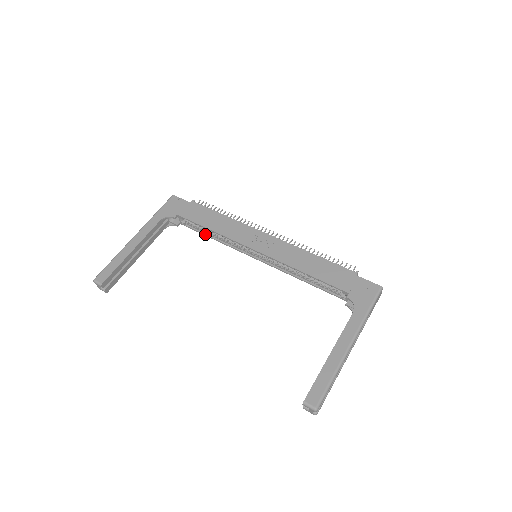
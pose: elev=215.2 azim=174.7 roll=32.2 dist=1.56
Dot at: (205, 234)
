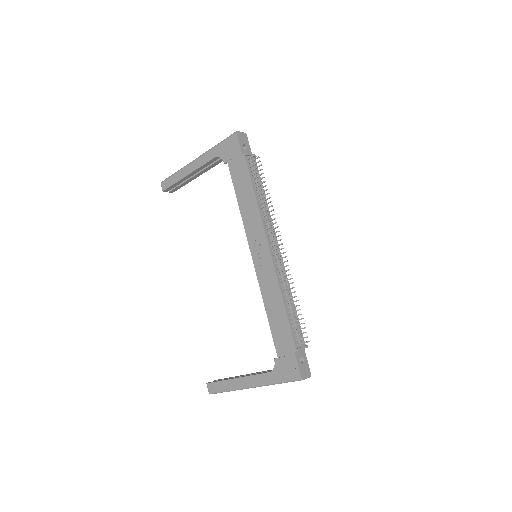
Dot at: occluded
